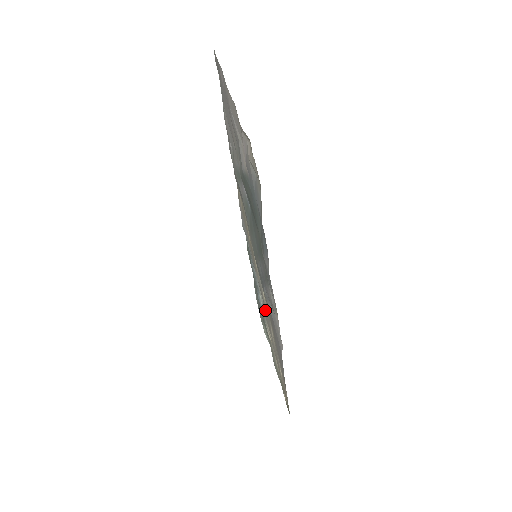
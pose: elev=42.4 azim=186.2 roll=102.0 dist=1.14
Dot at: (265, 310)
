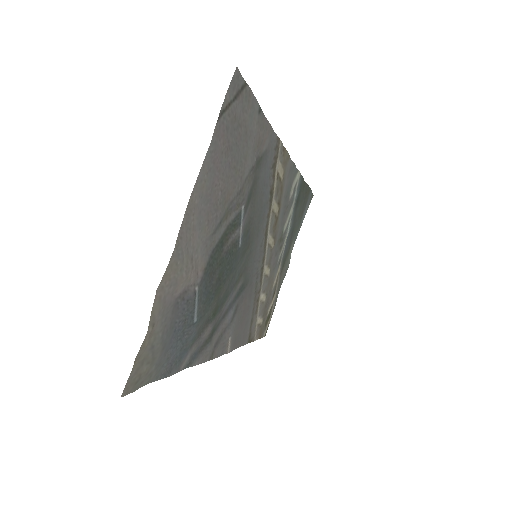
Dot at: (276, 264)
